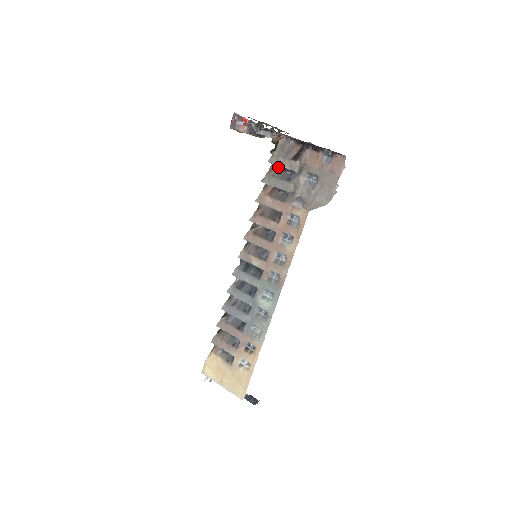
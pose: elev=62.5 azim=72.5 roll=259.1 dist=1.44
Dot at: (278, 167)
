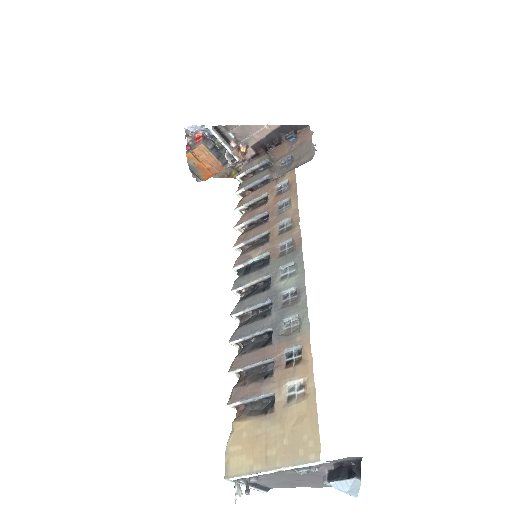
Dot at: occluded
